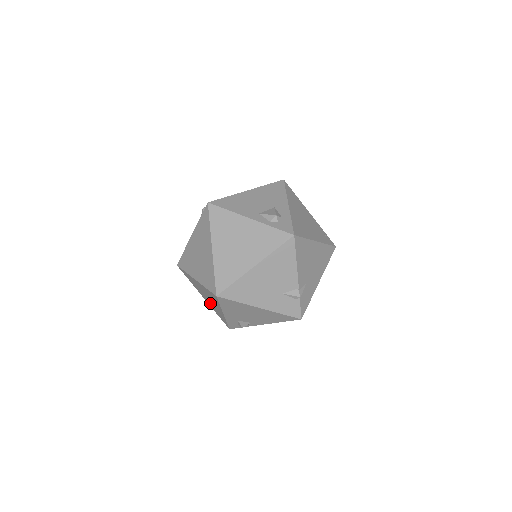
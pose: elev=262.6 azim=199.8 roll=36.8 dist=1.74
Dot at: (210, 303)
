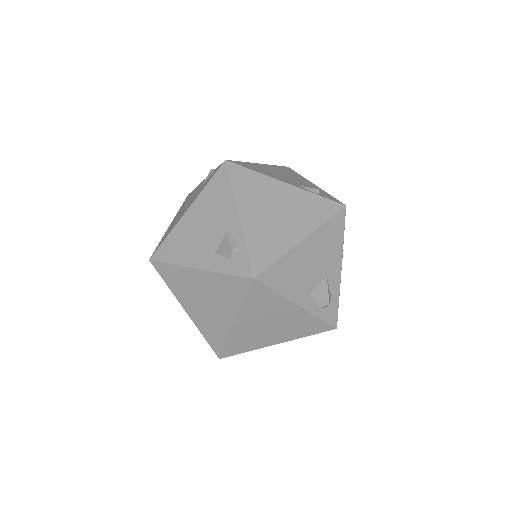
Dot at: occluded
